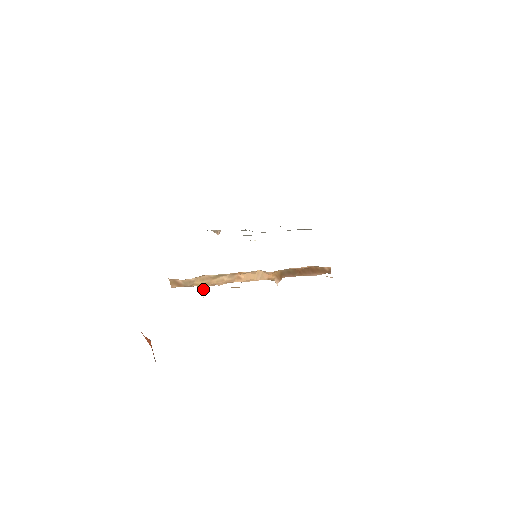
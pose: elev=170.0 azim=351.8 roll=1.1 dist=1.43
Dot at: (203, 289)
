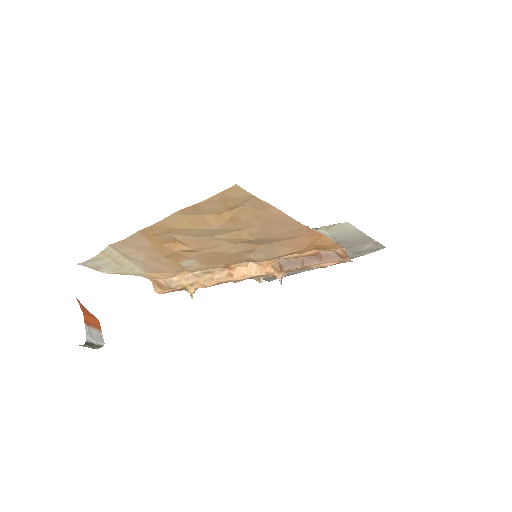
Dot at: (190, 291)
